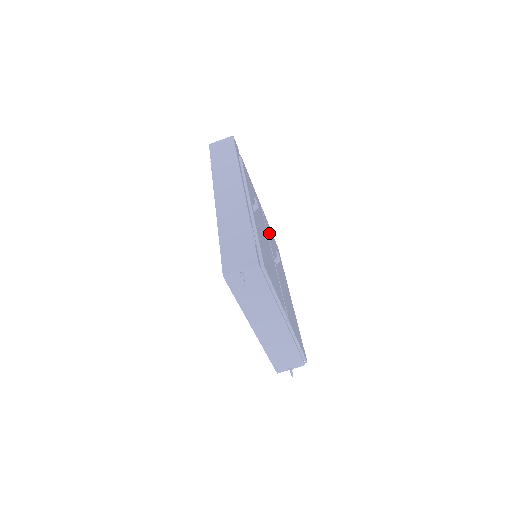
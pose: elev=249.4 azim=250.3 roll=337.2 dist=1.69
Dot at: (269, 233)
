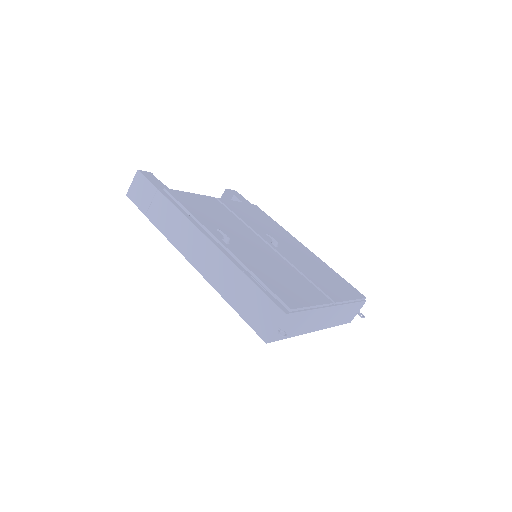
Dot at: (244, 216)
